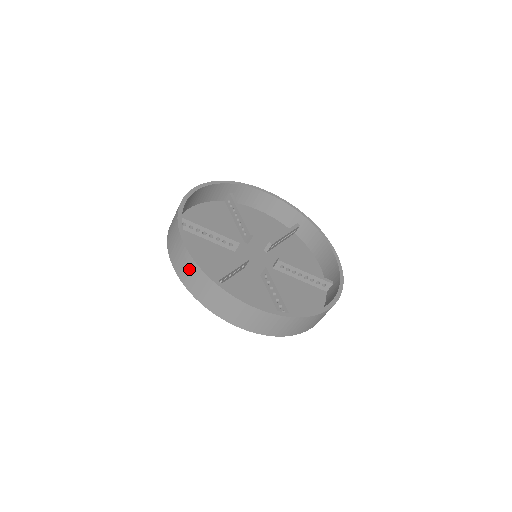
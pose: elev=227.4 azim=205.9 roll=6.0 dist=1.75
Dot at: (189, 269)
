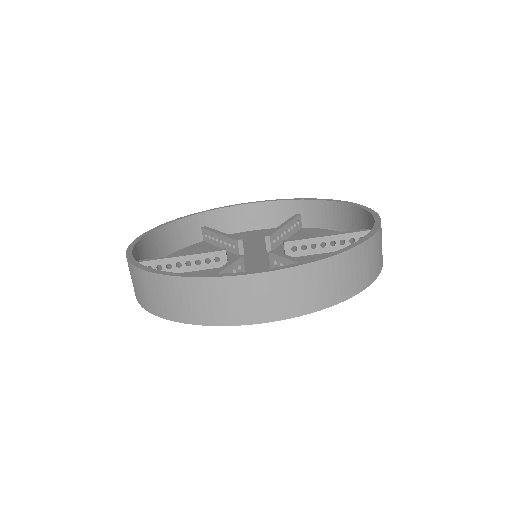
Dot at: occluded
